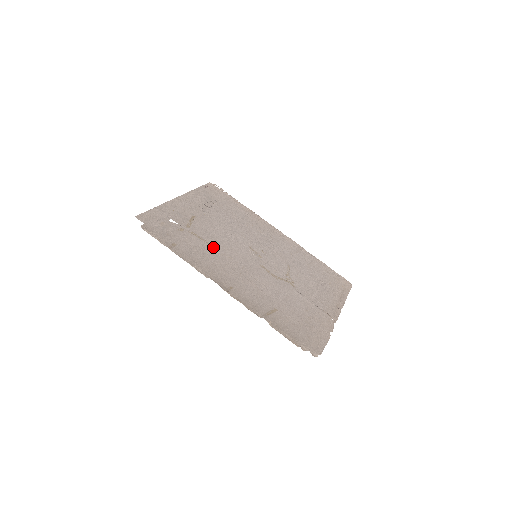
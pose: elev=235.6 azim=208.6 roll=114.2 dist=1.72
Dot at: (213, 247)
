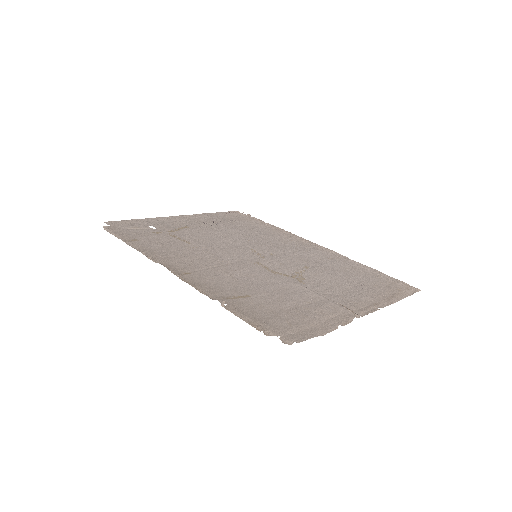
Dot at: (192, 245)
